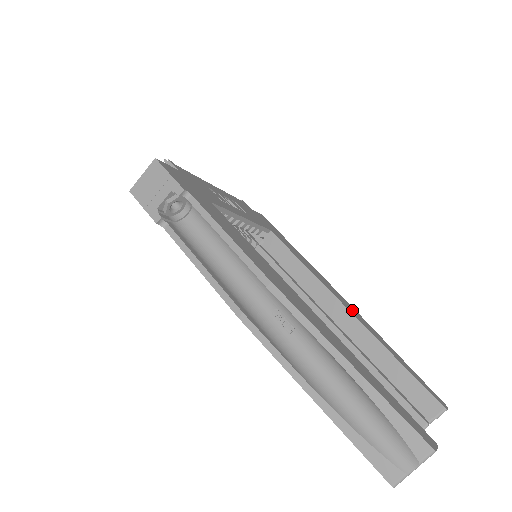
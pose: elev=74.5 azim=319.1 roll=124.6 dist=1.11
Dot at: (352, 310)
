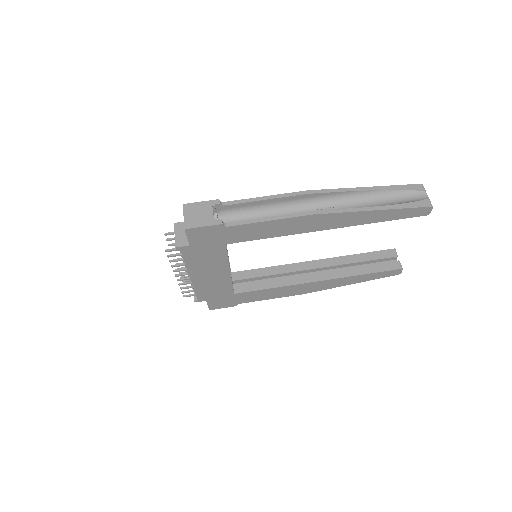
Dot at: occluded
